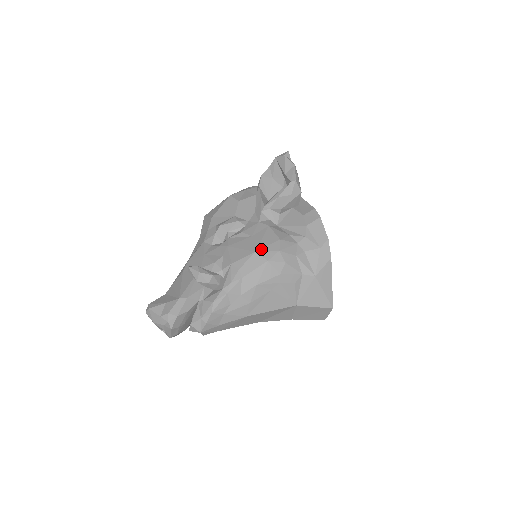
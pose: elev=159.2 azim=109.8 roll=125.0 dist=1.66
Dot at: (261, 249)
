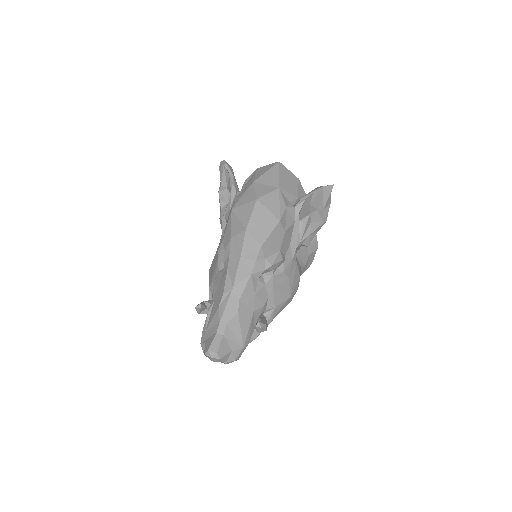
Dot at: (293, 293)
